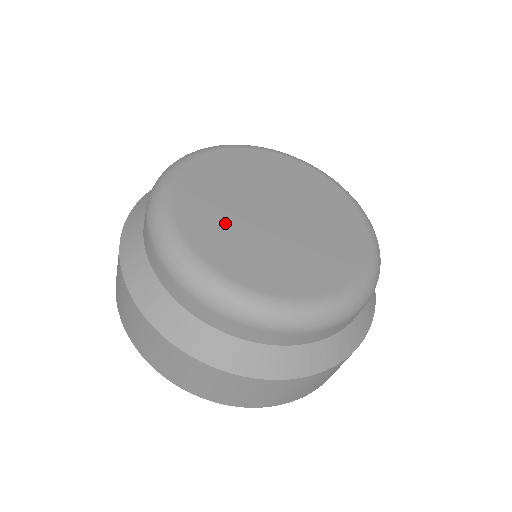
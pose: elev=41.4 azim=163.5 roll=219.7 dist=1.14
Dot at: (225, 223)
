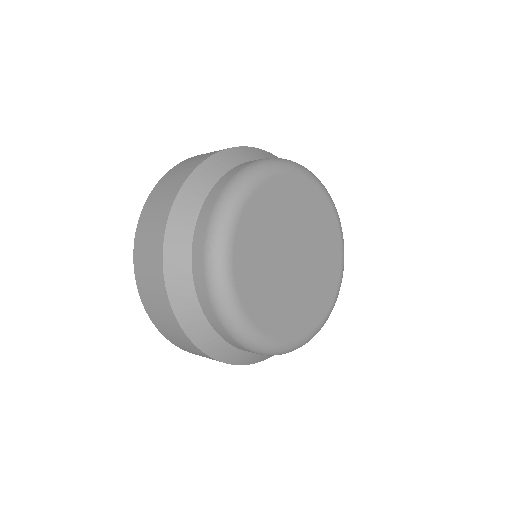
Dot at: (264, 276)
